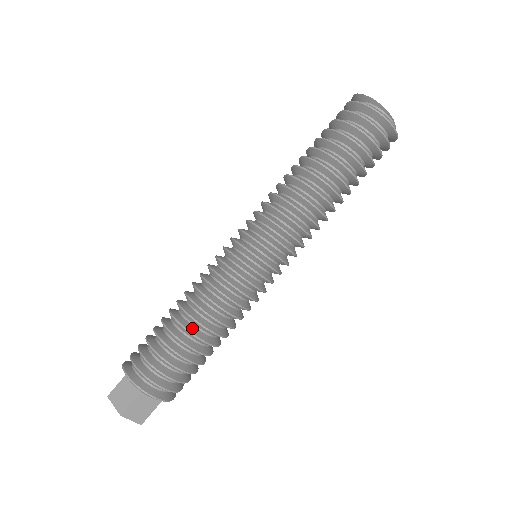
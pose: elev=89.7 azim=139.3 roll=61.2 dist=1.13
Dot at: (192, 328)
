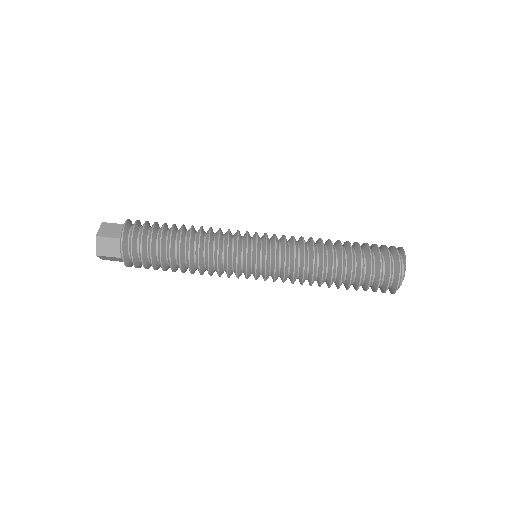
Dot at: (183, 242)
